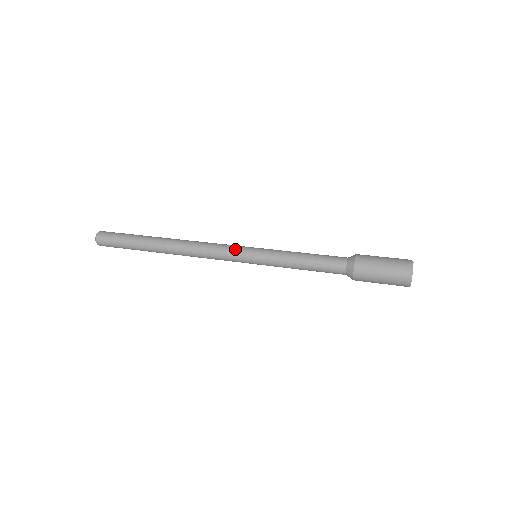
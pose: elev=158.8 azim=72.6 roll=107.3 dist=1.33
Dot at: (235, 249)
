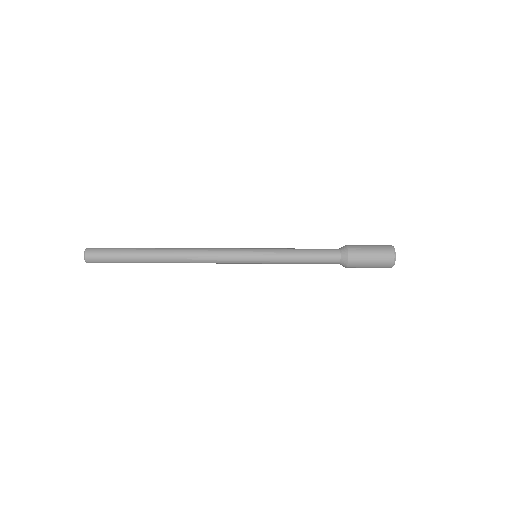
Dot at: occluded
